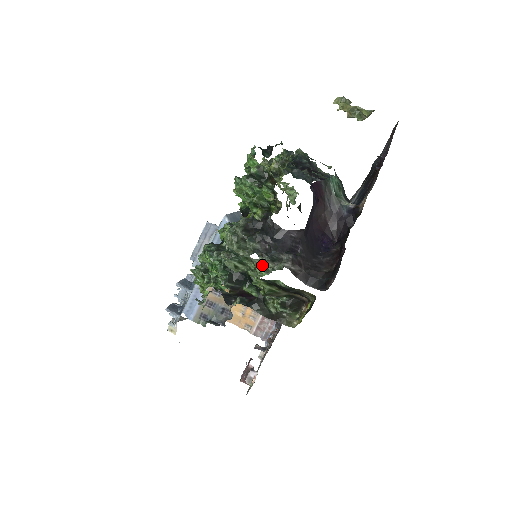
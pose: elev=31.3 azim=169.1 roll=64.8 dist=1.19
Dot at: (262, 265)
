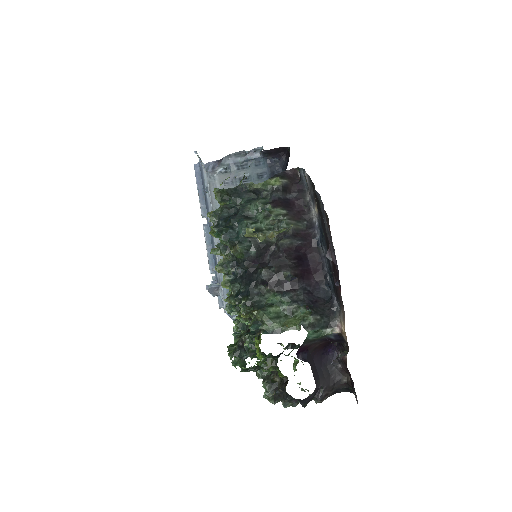
Dot at: occluded
